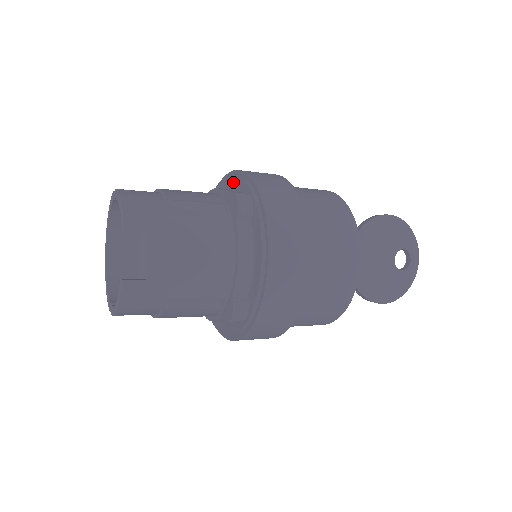
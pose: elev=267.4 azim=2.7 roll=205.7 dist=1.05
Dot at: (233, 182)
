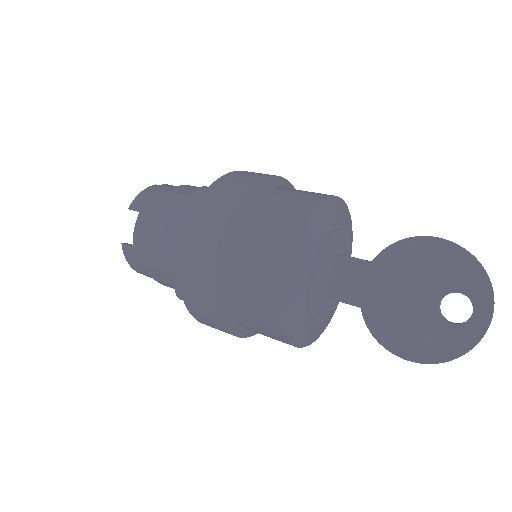
Dot at: occluded
